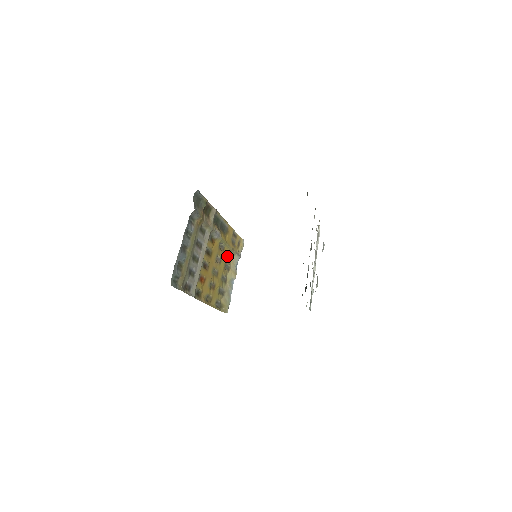
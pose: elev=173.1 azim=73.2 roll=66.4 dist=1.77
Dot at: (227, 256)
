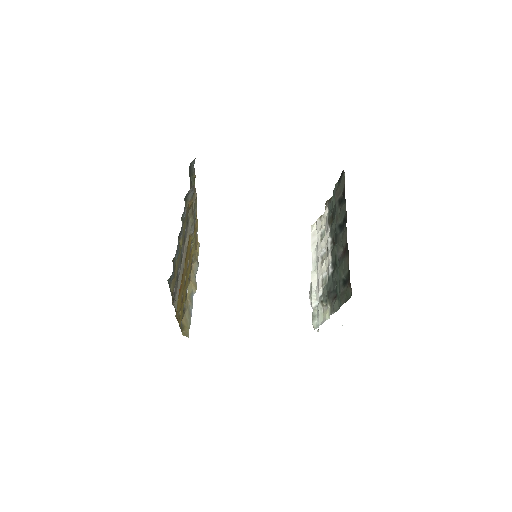
Dot at: (191, 261)
